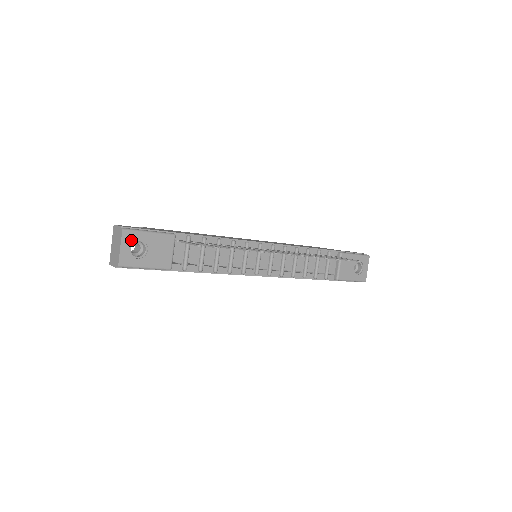
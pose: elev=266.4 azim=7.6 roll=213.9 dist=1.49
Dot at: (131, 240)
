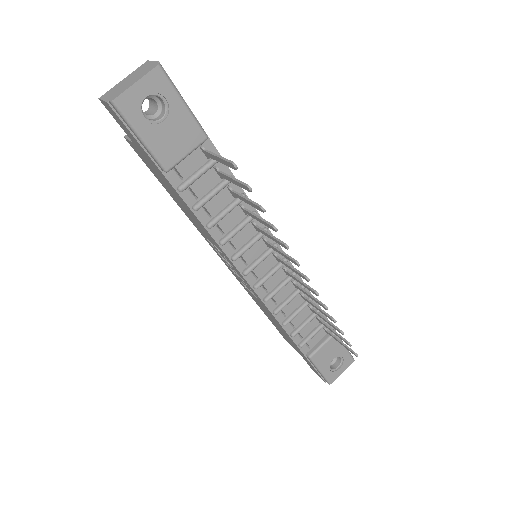
Dot at: (156, 88)
